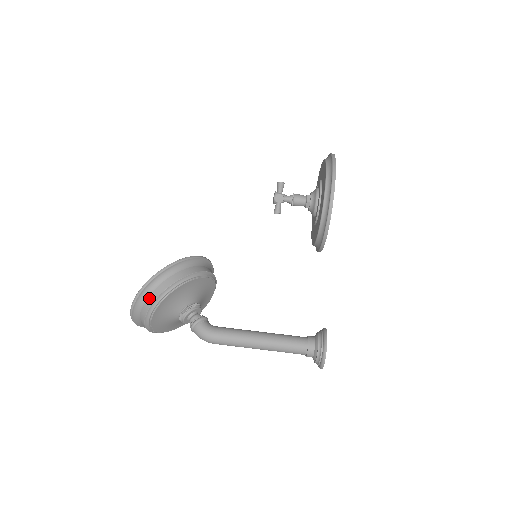
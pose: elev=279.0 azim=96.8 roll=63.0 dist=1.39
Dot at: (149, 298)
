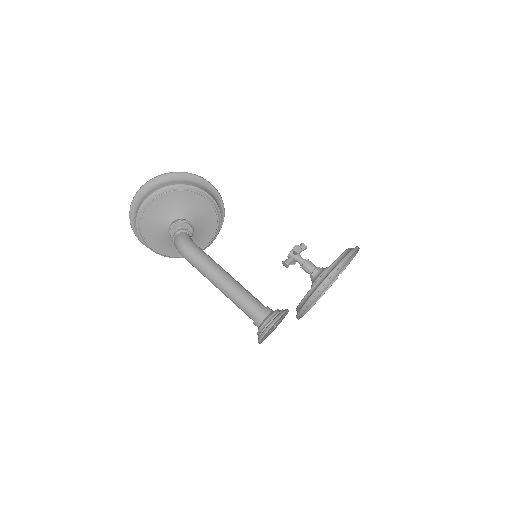
Dot at: (168, 183)
